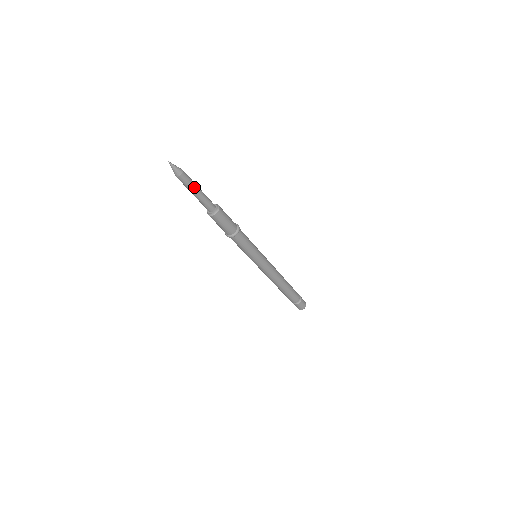
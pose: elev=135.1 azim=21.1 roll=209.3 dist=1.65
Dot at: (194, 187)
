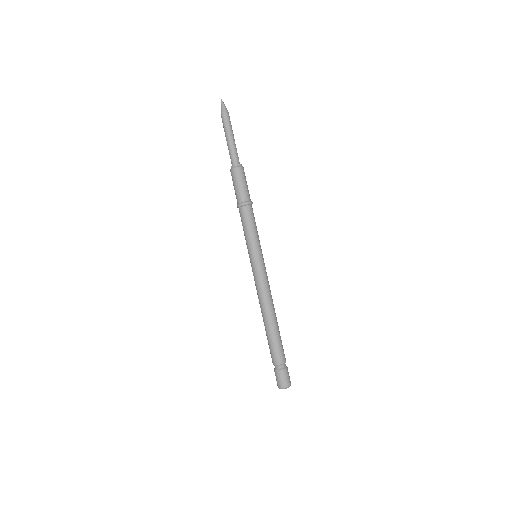
Dot at: (232, 131)
